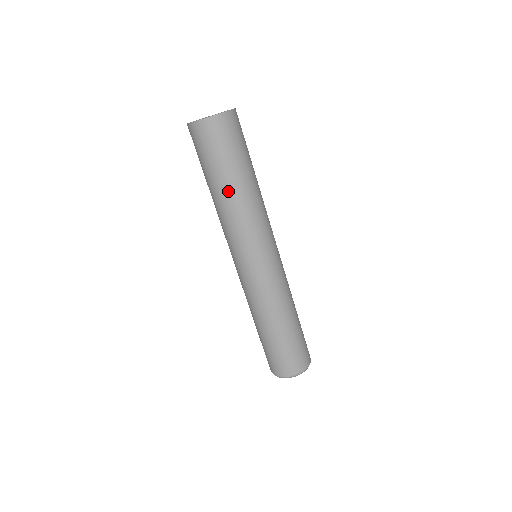
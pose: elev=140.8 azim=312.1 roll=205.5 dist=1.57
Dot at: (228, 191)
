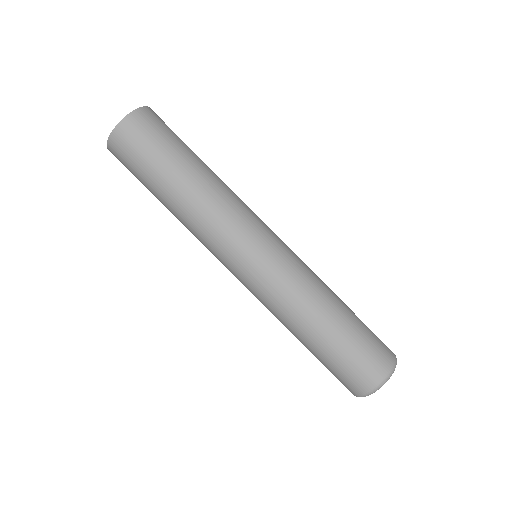
Dot at: (173, 197)
